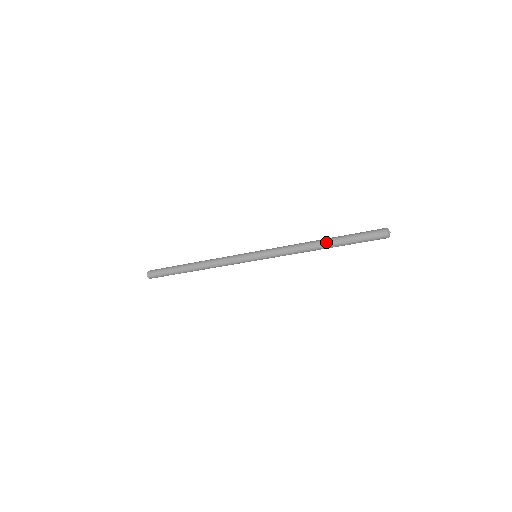
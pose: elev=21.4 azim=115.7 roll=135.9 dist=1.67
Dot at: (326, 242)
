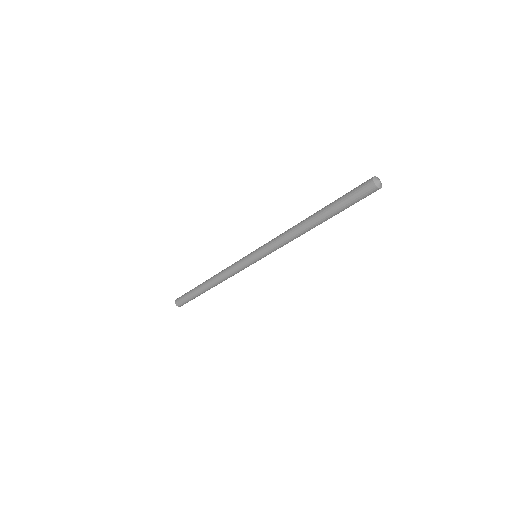
Dot at: (316, 223)
